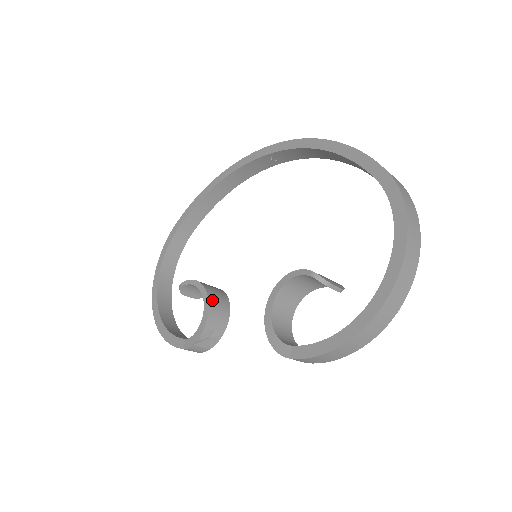
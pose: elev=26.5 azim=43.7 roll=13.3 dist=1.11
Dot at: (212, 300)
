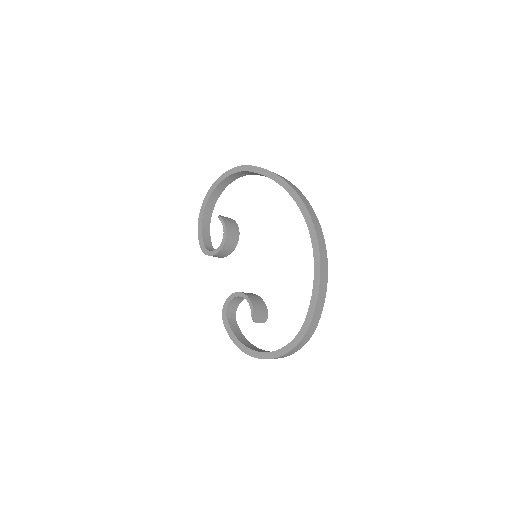
Dot at: (225, 247)
